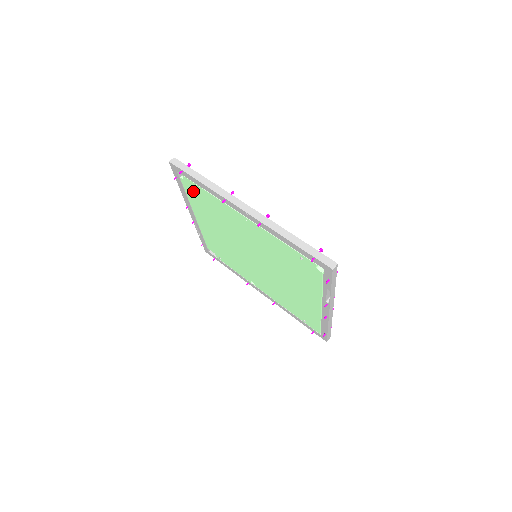
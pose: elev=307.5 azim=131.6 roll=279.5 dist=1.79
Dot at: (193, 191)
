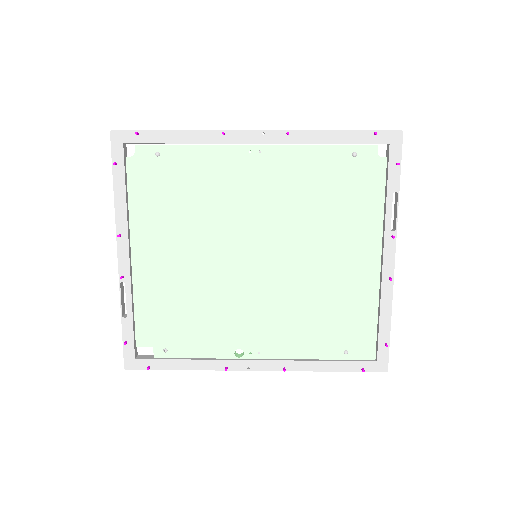
Dot at: (149, 172)
